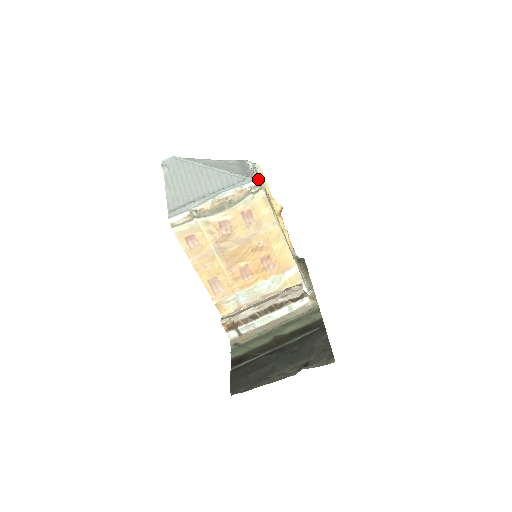
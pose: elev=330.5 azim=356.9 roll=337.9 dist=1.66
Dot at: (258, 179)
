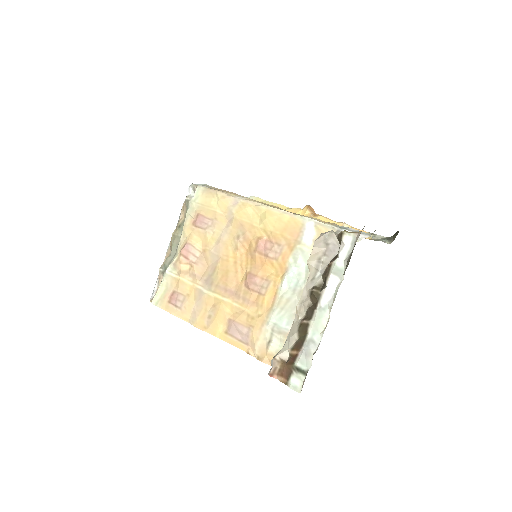
Dot at: occluded
